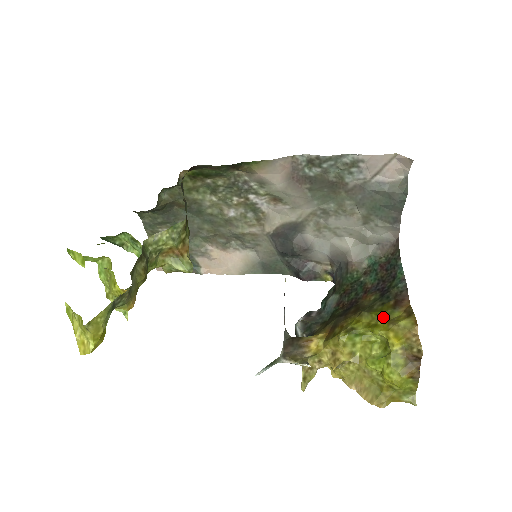
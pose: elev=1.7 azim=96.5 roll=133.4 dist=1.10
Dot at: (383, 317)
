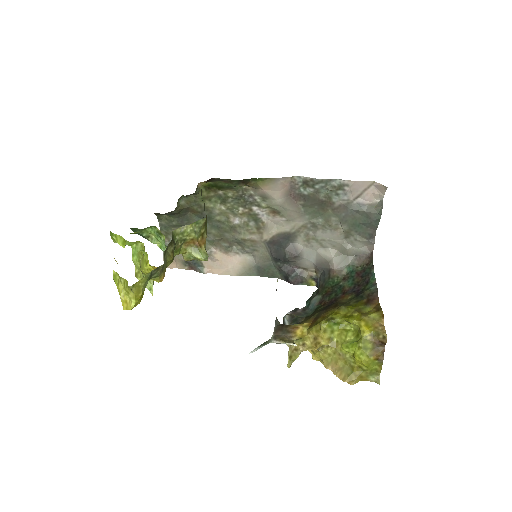
Dot at: (357, 310)
